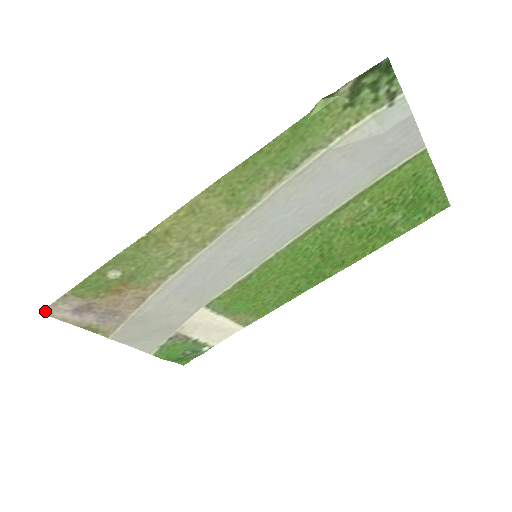
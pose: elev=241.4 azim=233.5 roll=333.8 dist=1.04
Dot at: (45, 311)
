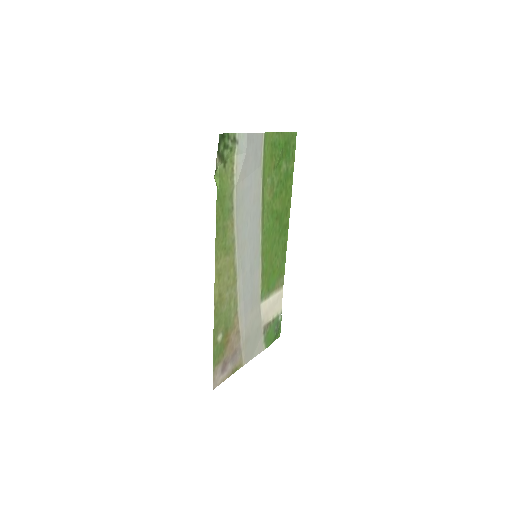
Dot at: (213, 387)
